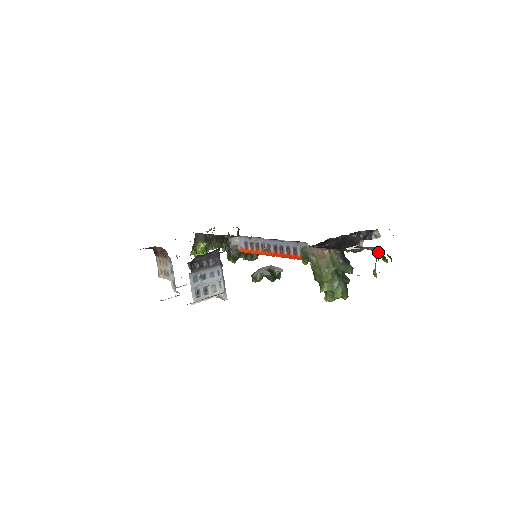
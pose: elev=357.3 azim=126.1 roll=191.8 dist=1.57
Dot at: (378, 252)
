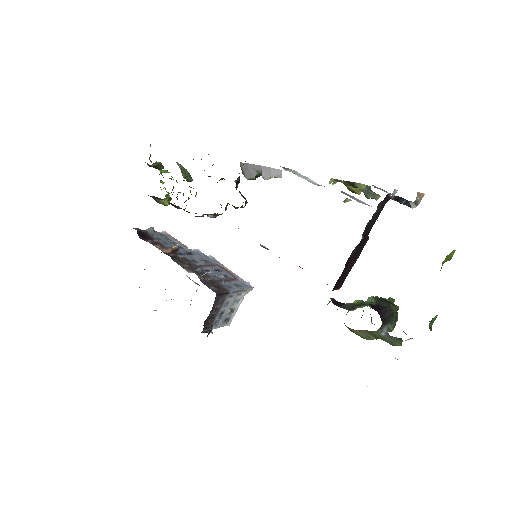
Dot at: occluded
